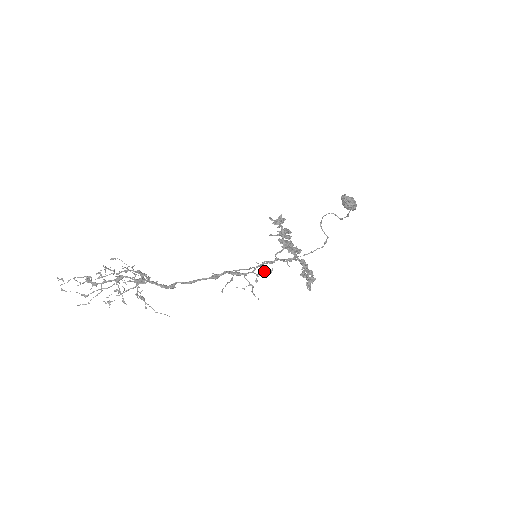
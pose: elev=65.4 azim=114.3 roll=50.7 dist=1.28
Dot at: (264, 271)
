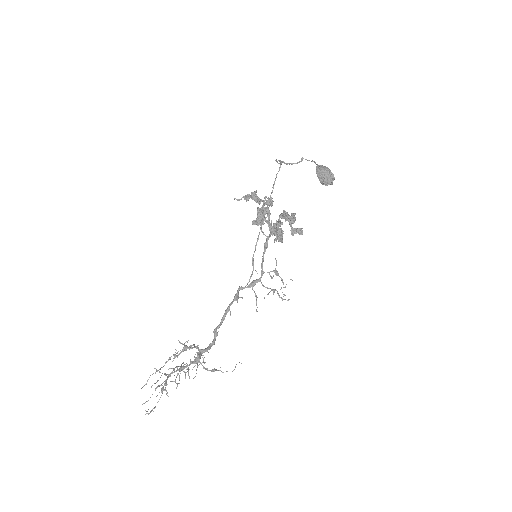
Dot at: occluded
